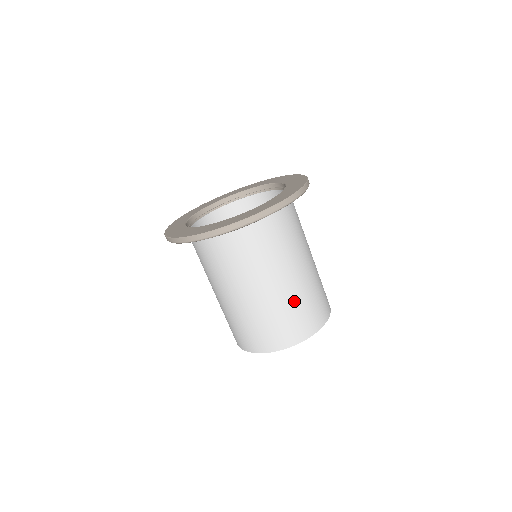
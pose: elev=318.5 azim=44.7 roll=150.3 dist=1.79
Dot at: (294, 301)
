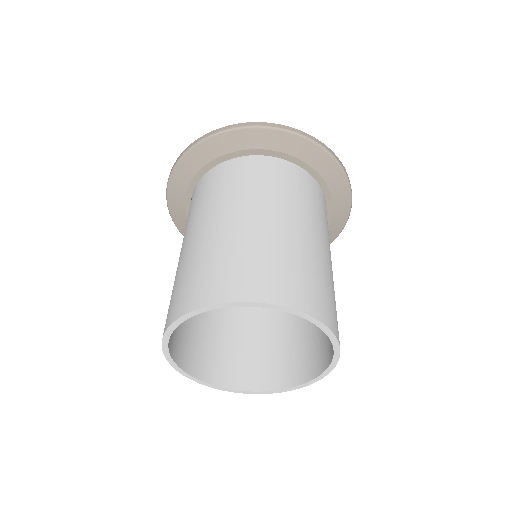
Dot at: (222, 246)
